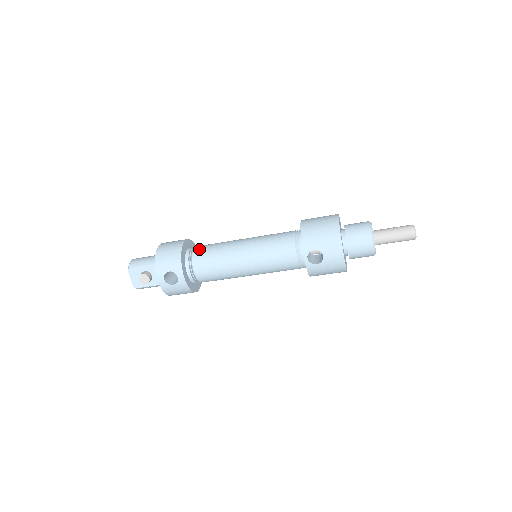
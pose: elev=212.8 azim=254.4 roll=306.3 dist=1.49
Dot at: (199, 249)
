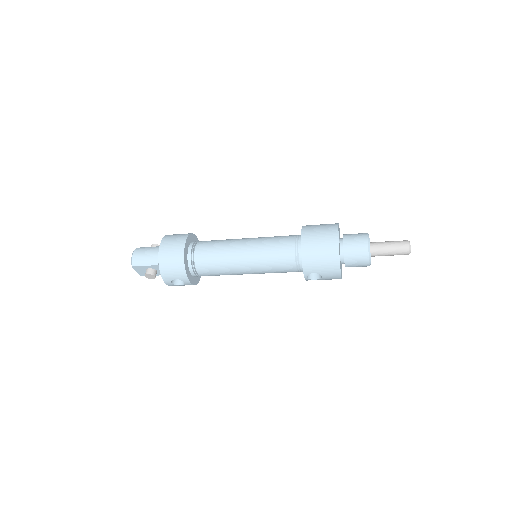
Dot at: (200, 255)
